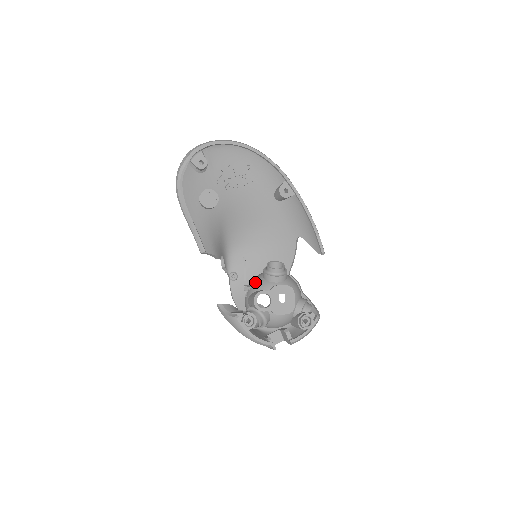
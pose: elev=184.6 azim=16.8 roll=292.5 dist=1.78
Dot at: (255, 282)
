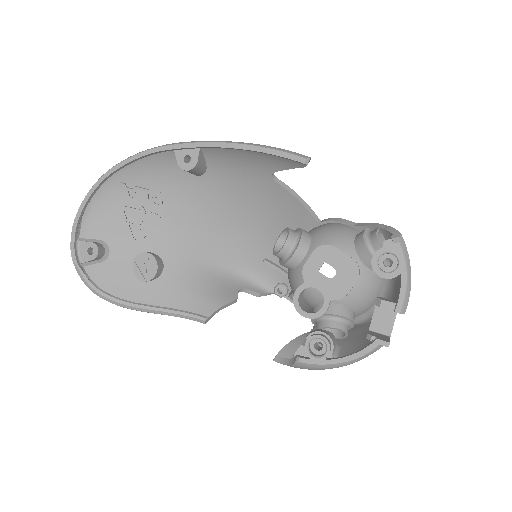
Dot at: occluded
